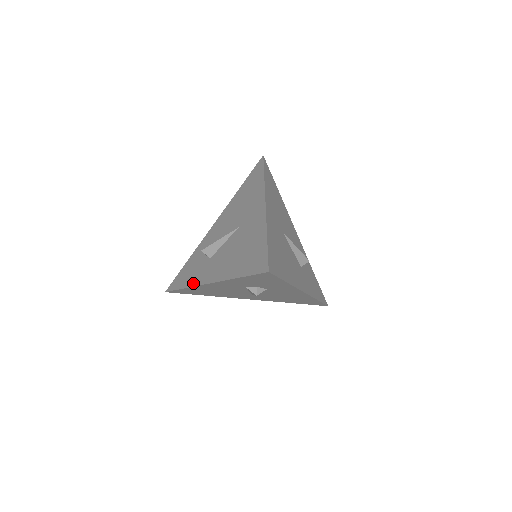
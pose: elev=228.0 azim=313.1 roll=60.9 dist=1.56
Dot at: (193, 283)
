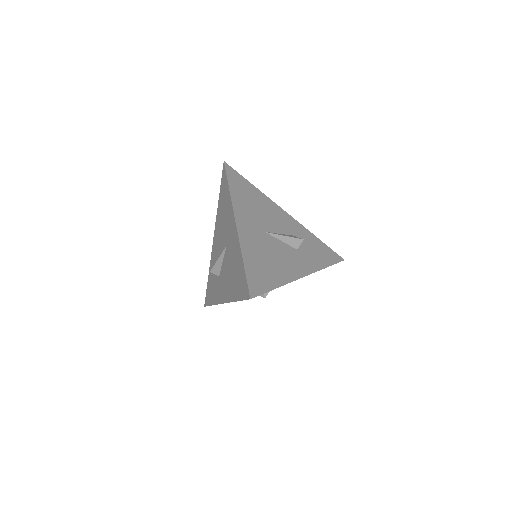
Dot at: (216, 301)
